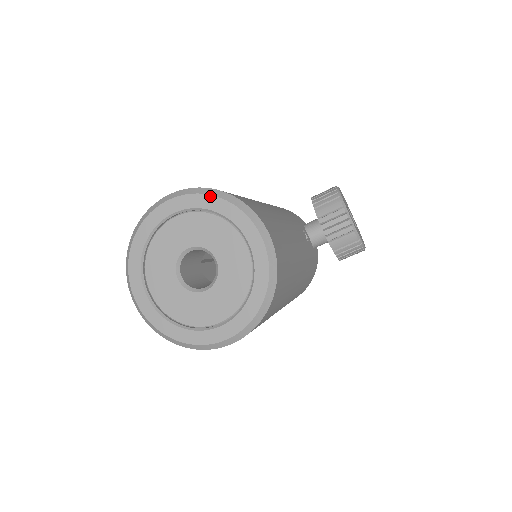
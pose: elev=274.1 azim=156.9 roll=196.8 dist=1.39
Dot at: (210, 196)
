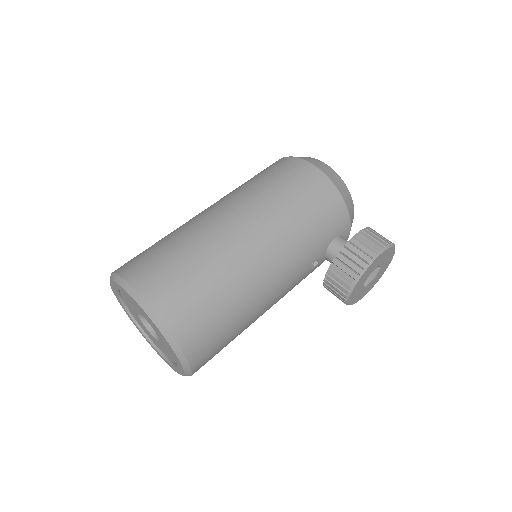
Dot at: (158, 330)
